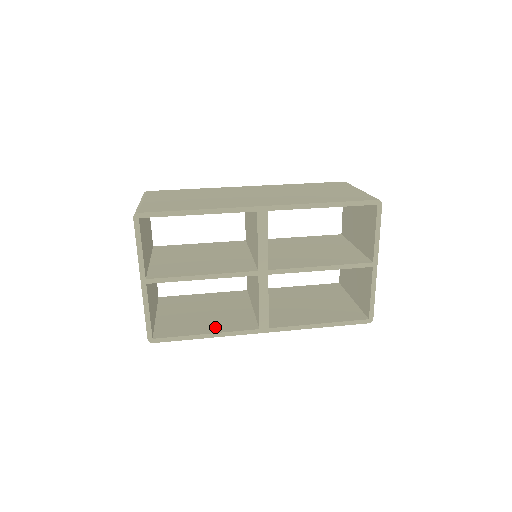
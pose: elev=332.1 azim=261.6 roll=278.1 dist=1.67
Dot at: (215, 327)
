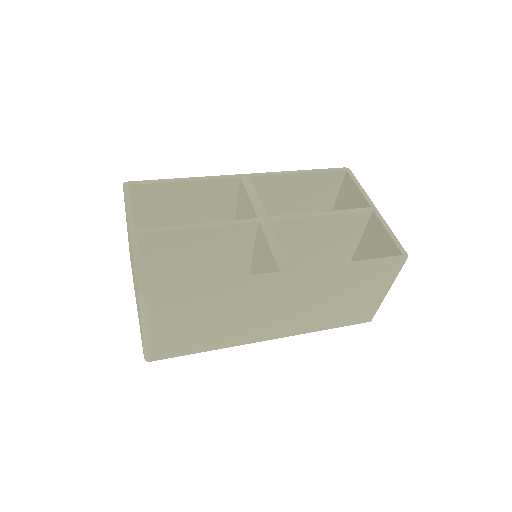
Dot at: occluded
